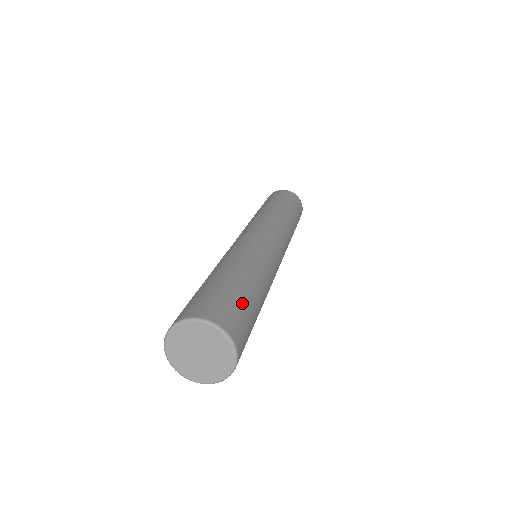
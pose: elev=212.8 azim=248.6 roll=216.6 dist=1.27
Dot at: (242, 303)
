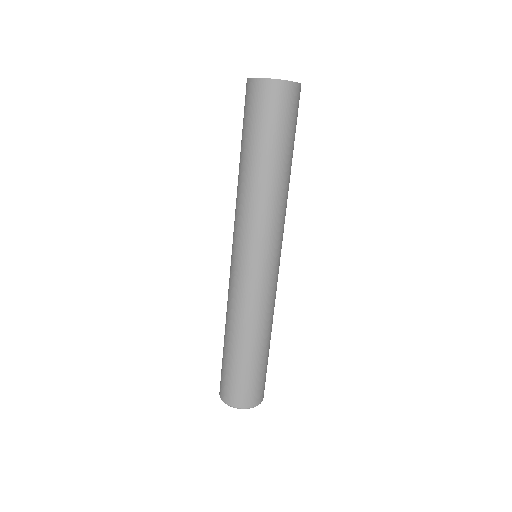
Dot at: (248, 377)
